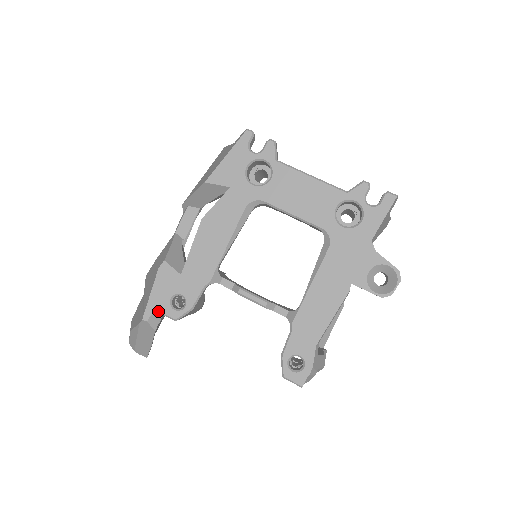
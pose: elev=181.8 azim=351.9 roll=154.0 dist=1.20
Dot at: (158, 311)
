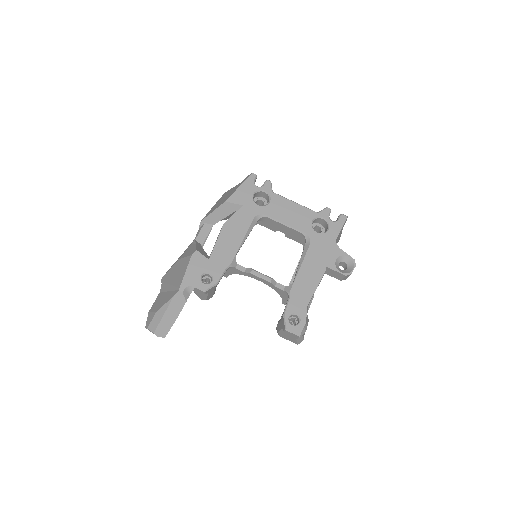
Dot at: (191, 284)
